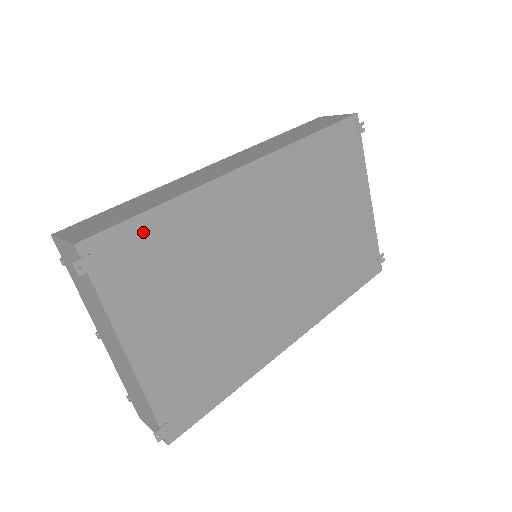
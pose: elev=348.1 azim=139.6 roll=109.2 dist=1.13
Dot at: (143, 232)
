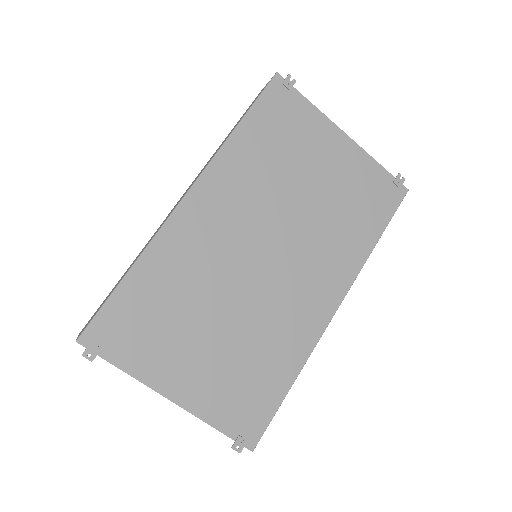
Dot at: (124, 302)
